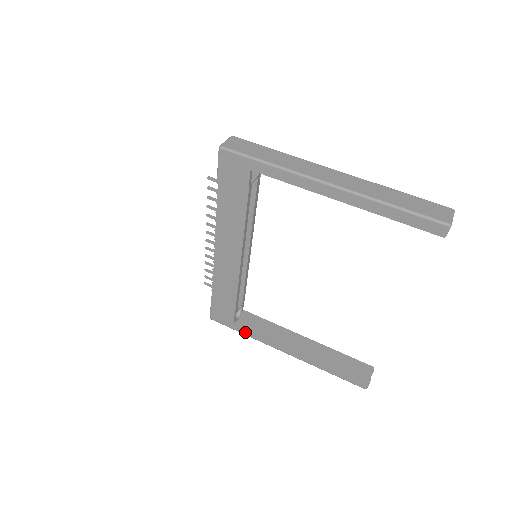
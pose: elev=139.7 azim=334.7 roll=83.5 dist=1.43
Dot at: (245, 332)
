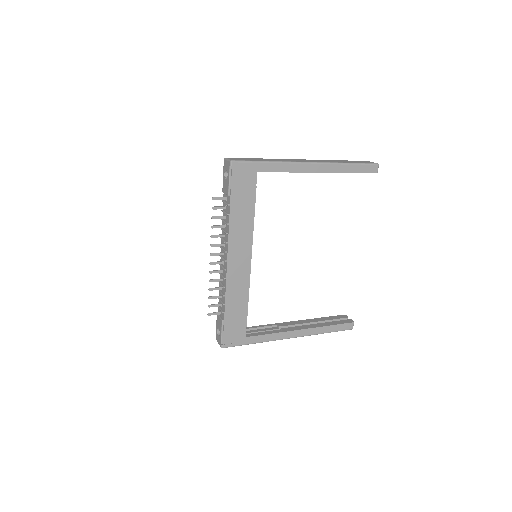
Dot at: (256, 340)
